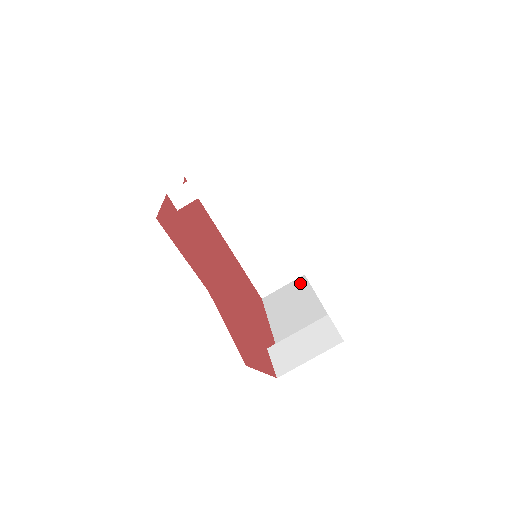
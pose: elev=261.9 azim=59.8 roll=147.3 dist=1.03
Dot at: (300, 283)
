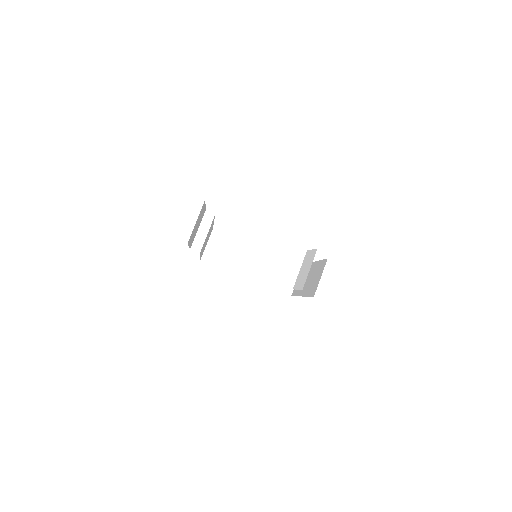
Dot at: occluded
